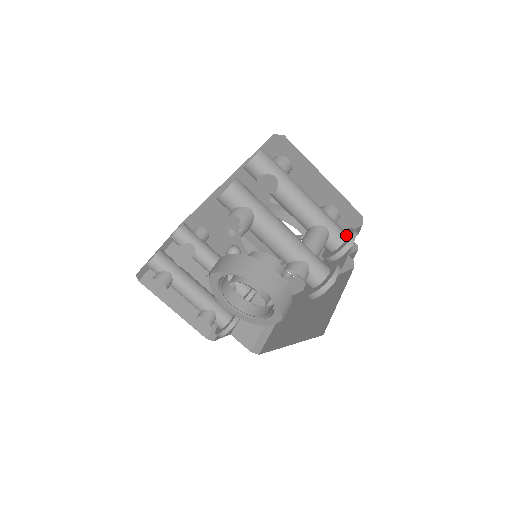
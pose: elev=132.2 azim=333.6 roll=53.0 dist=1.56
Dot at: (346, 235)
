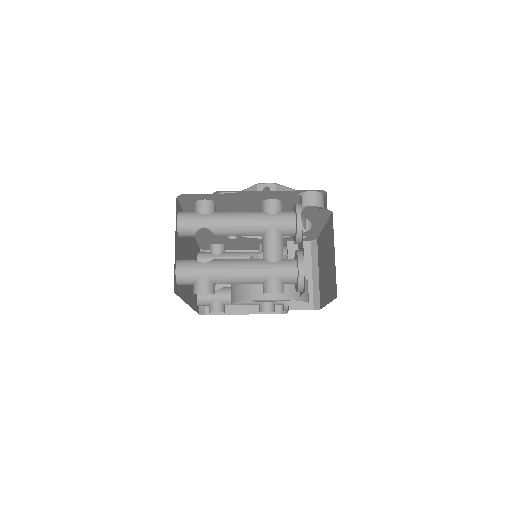
Dot at: (294, 217)
